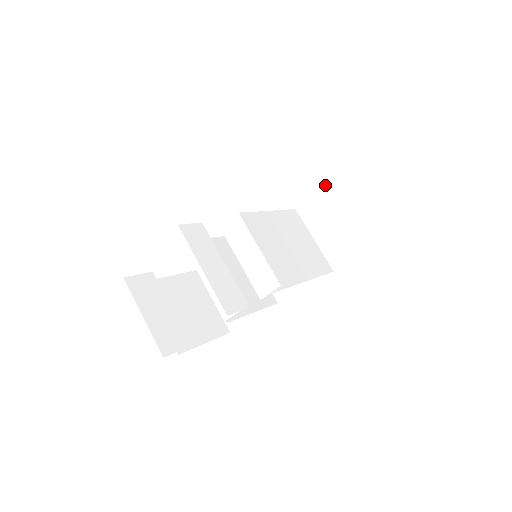
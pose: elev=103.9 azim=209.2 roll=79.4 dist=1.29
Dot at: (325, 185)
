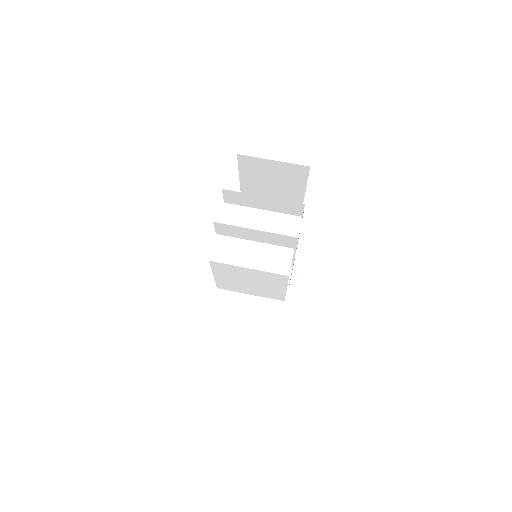
Dot at: occluded
